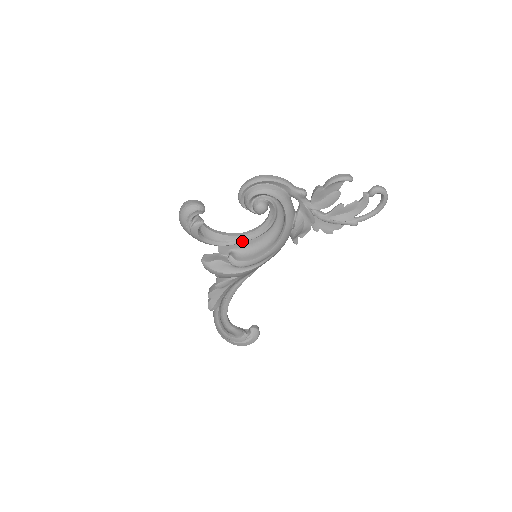
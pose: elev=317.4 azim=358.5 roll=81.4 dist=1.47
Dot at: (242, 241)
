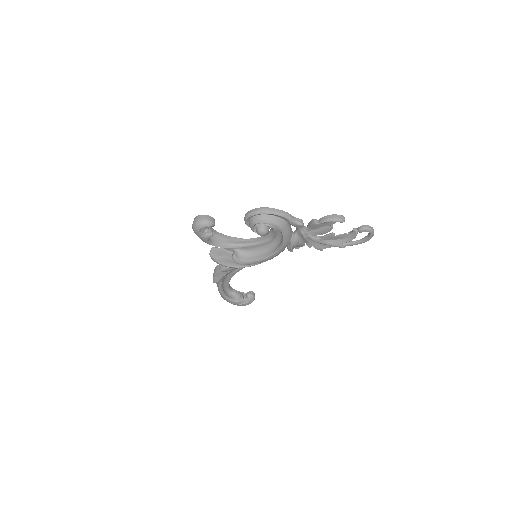
Dot at: (245, 246)
